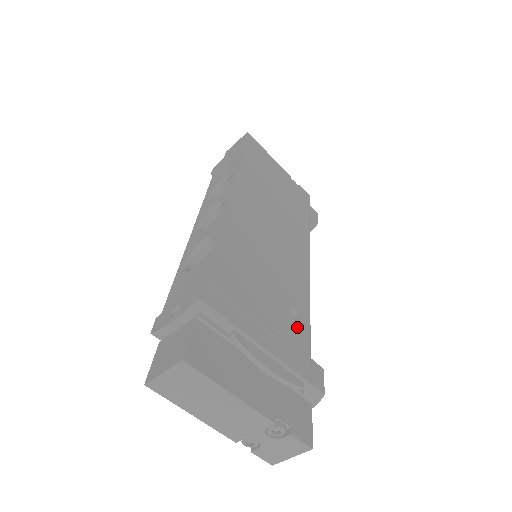
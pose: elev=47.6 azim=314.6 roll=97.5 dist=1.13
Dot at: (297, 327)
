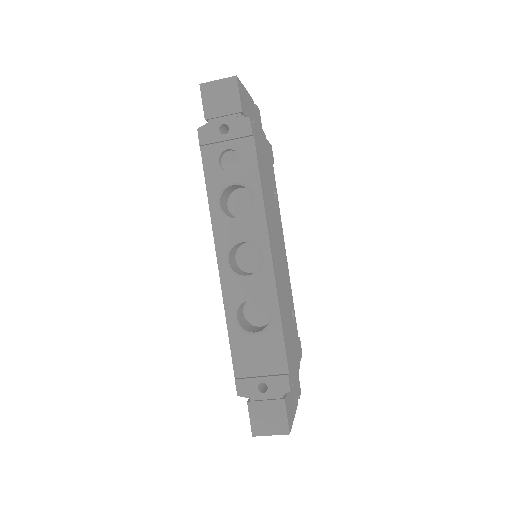
Dot at: (295, 326)
